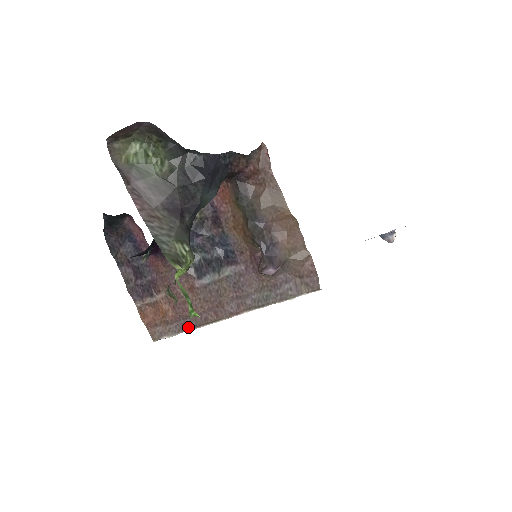
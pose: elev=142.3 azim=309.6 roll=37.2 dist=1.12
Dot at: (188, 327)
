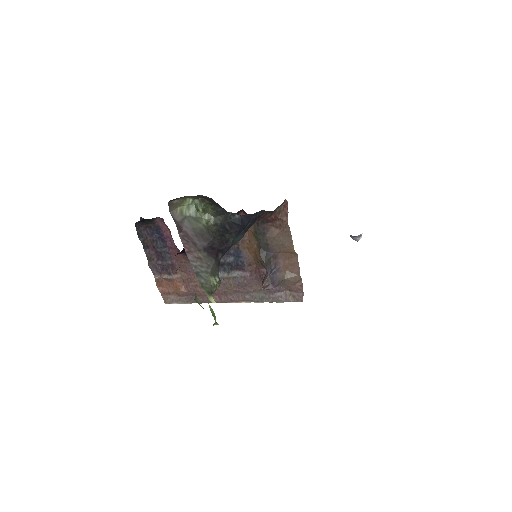
Dot at: occluded
